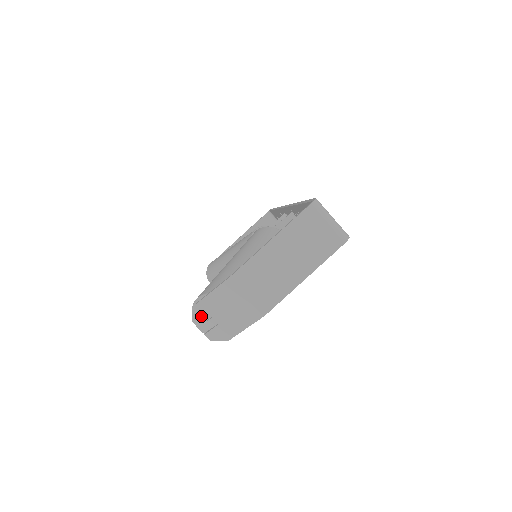
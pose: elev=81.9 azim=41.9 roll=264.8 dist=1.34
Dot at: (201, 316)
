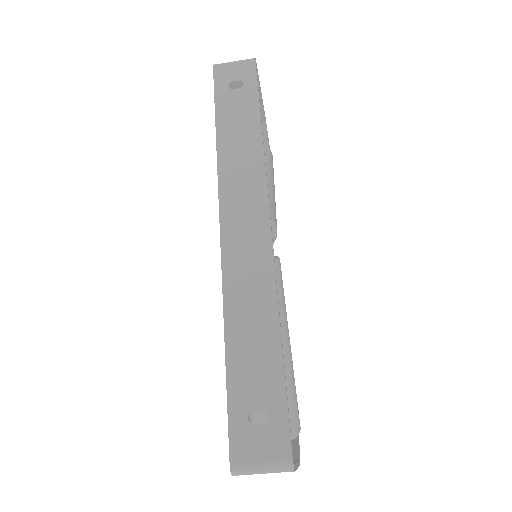
Dot at: occluded
